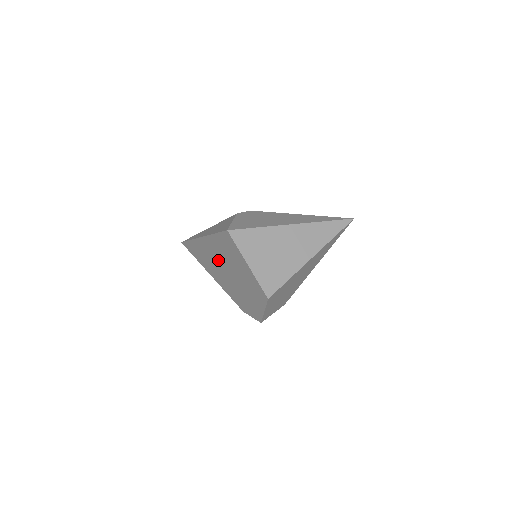
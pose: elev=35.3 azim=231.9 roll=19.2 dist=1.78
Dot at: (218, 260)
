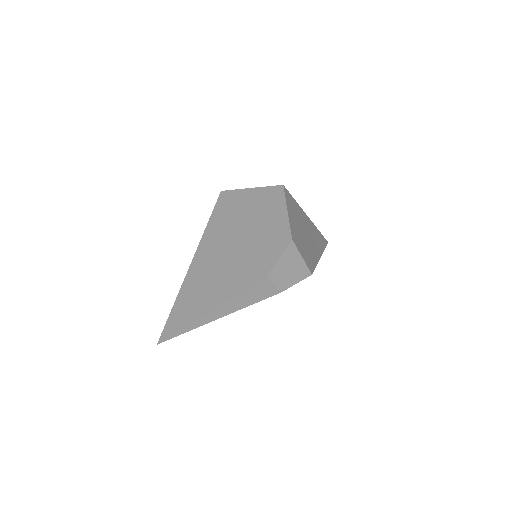
Dot at: (217, 255)
